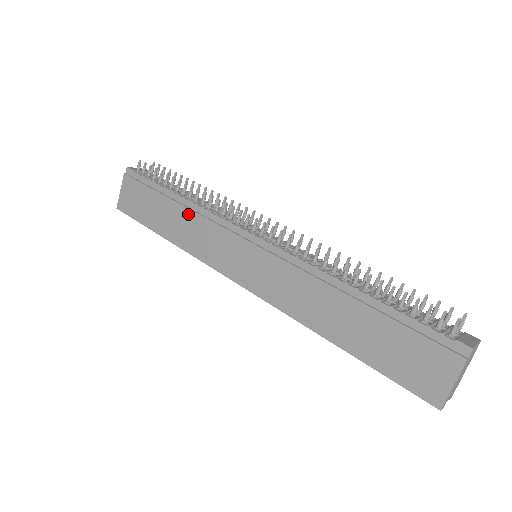
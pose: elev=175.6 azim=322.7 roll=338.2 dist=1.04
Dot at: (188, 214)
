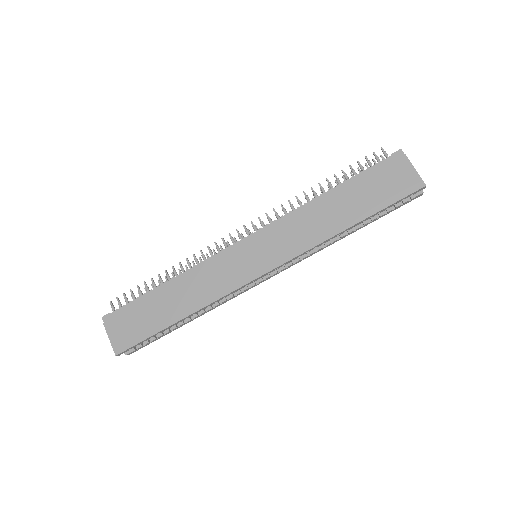
Dot at: (186, 281)
